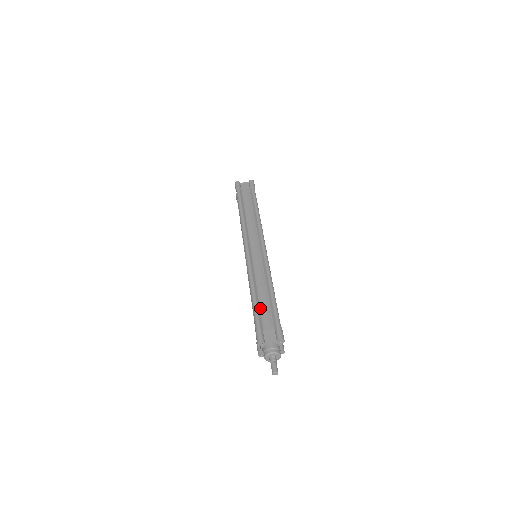
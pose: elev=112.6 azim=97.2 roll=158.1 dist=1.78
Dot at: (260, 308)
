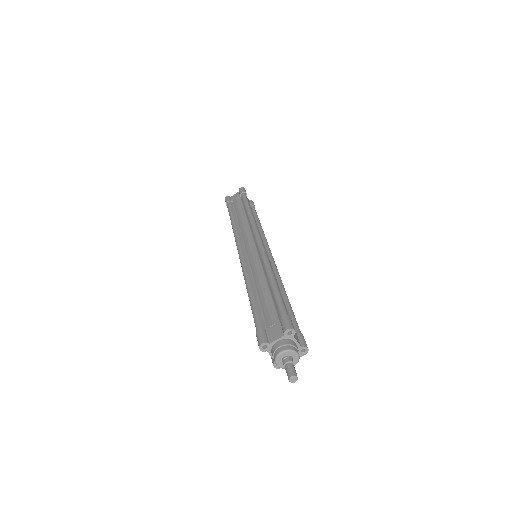
Dot at: (260, 306)
